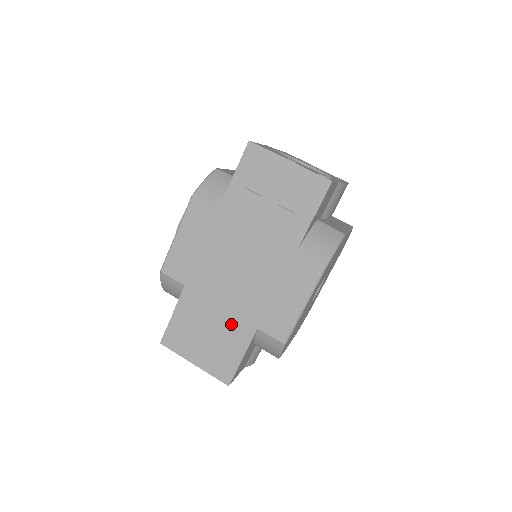
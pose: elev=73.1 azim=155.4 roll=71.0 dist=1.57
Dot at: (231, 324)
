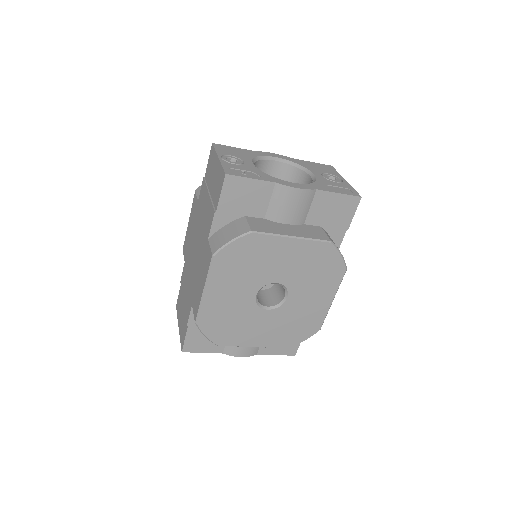
Dot at: (188, 298)
